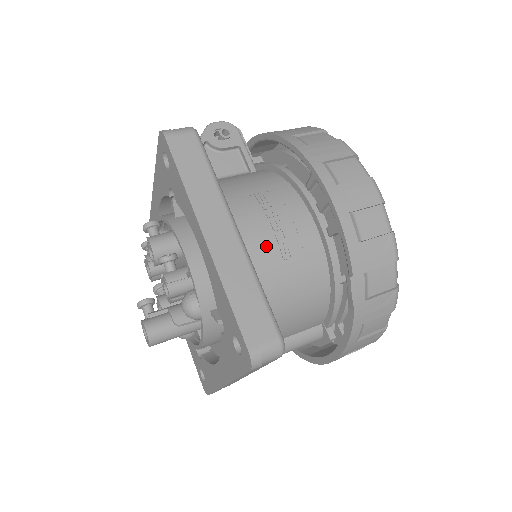
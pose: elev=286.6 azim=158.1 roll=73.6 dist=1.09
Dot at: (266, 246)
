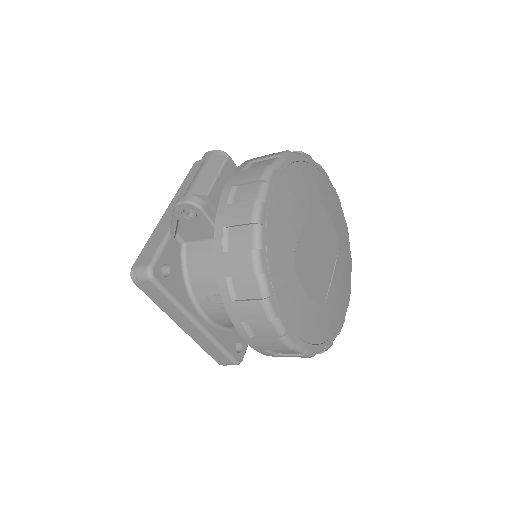
Dot at: (226, 321)
